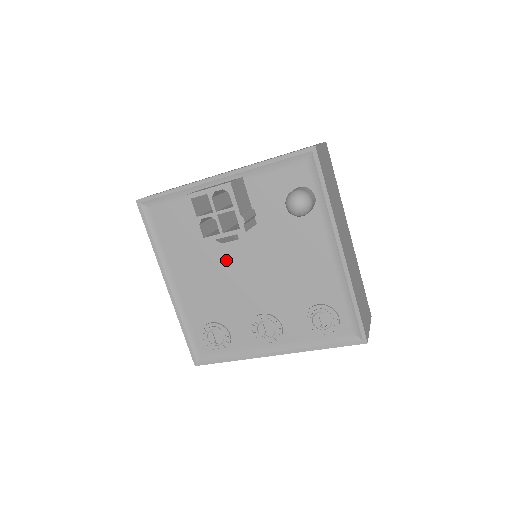
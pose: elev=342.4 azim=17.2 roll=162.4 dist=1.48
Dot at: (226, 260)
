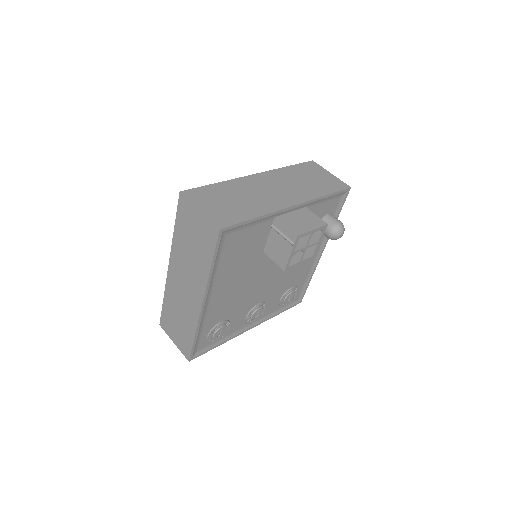
Dot at: (259, 270)
